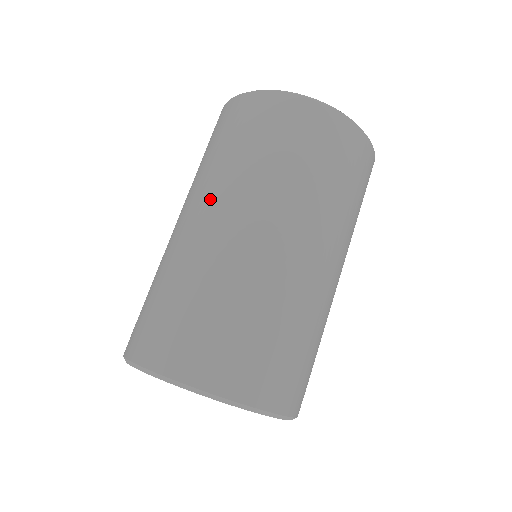
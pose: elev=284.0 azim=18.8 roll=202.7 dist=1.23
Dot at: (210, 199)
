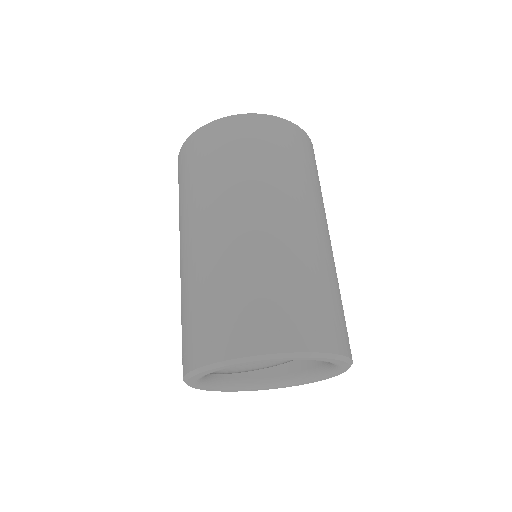
Dot at: (185, 228)
